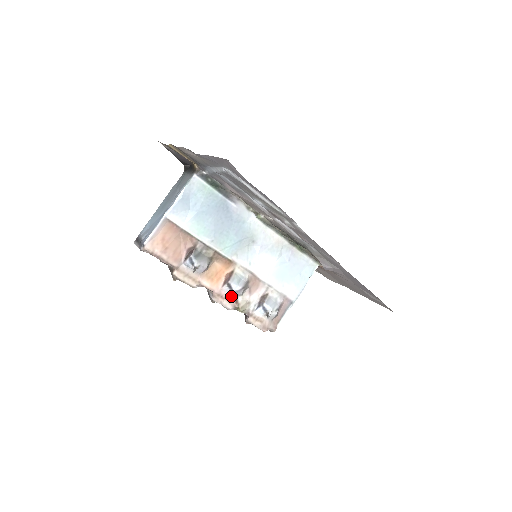
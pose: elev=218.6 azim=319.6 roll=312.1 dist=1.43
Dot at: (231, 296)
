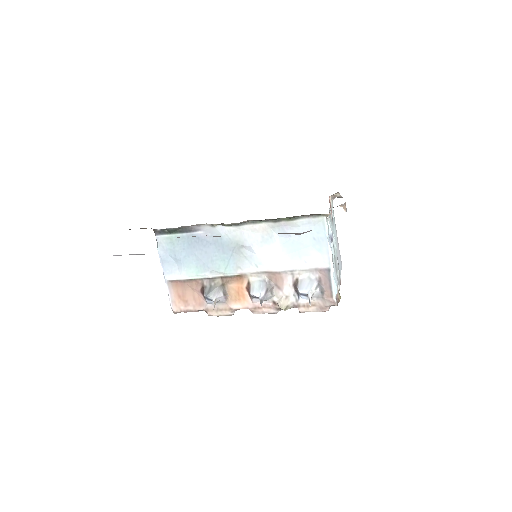
Dot at: (266, 302)
